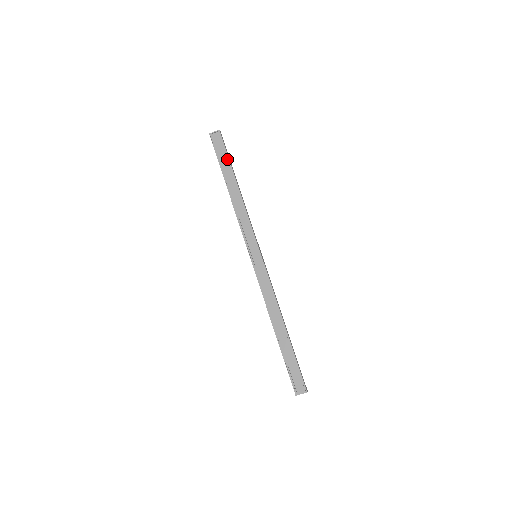
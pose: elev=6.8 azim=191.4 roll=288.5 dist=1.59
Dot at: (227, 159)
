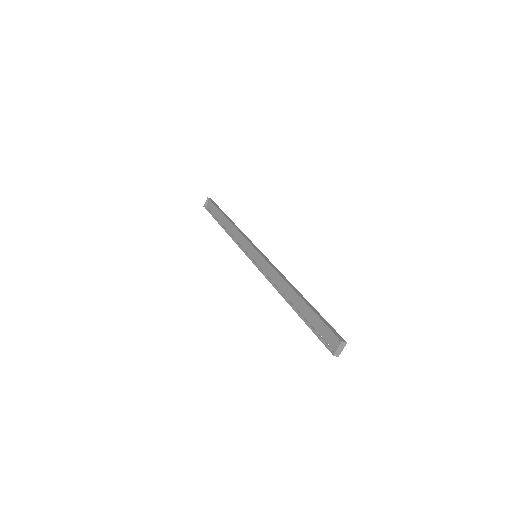
Dot at: (217, 210)
